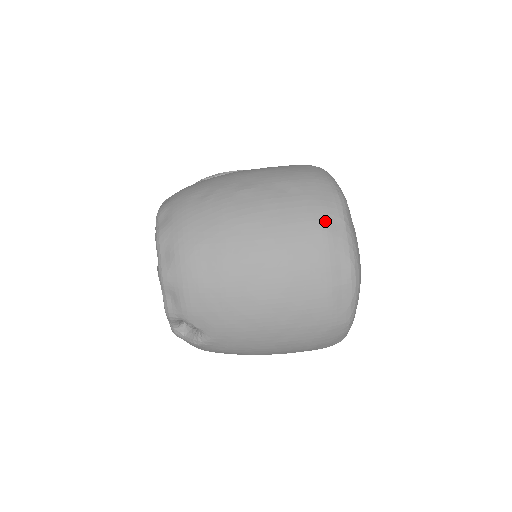
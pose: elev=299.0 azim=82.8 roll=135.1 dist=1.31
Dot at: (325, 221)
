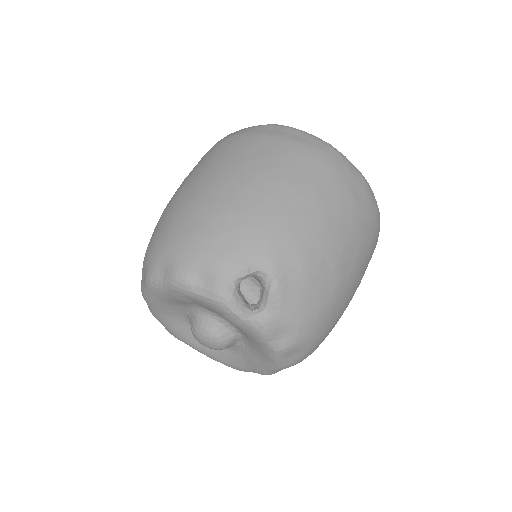
Dot at: (224, 138)
